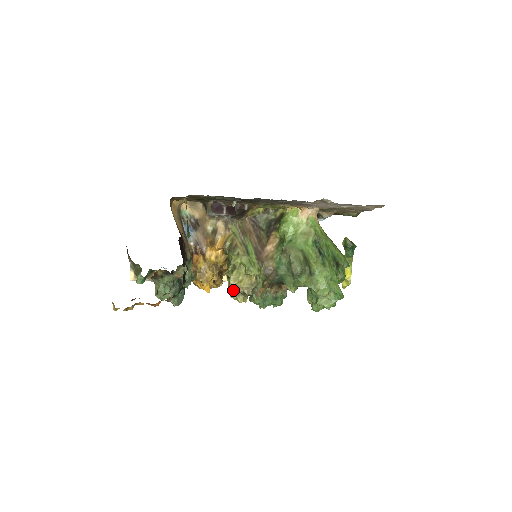
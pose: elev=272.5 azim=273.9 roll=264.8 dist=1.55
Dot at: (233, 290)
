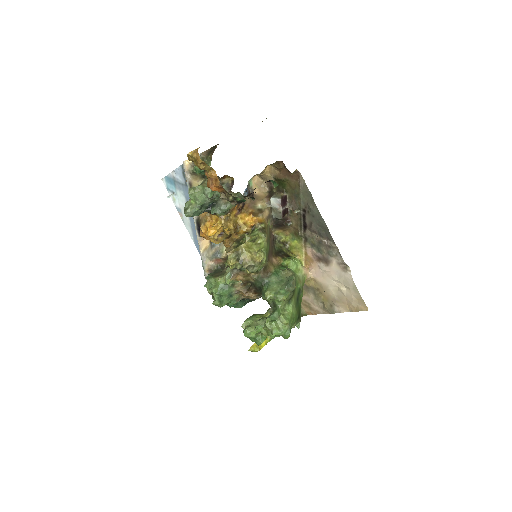
Dot at: (237, 251)
